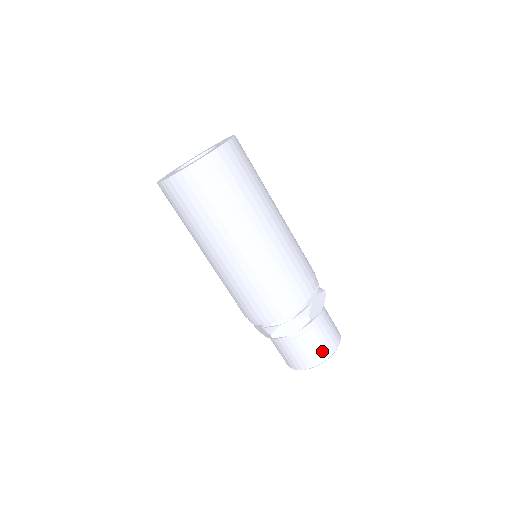
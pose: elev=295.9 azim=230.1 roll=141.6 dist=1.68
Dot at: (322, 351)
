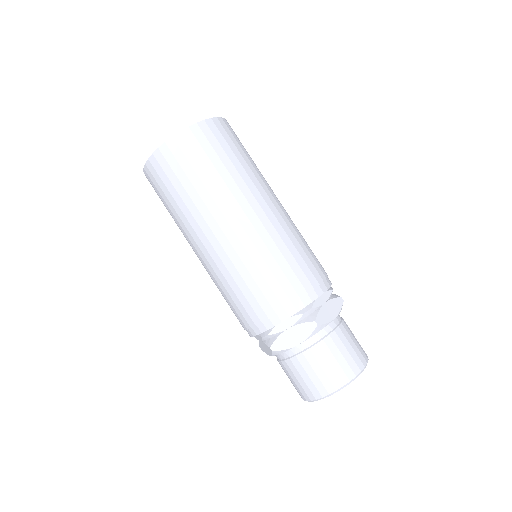
Dot at: (339, 372)
